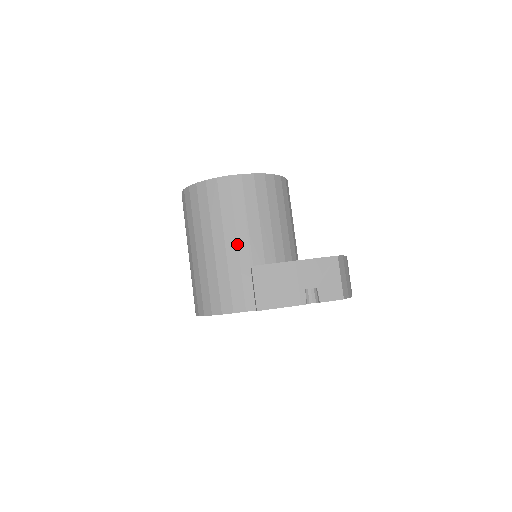
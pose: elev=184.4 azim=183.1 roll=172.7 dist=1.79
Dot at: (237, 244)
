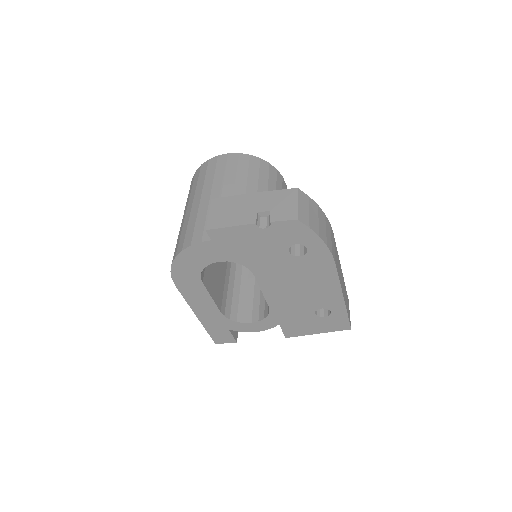
Dot at: (210, 195)
